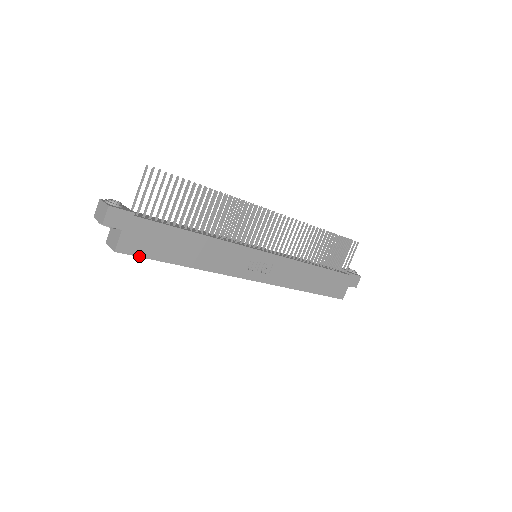
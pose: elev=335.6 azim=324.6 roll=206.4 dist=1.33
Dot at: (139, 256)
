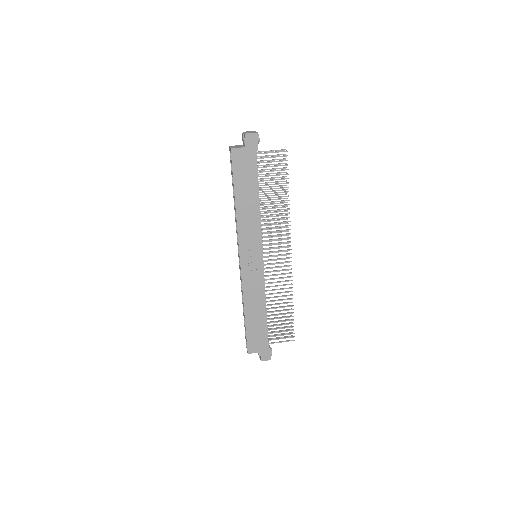
Dot at: (233, 166)
